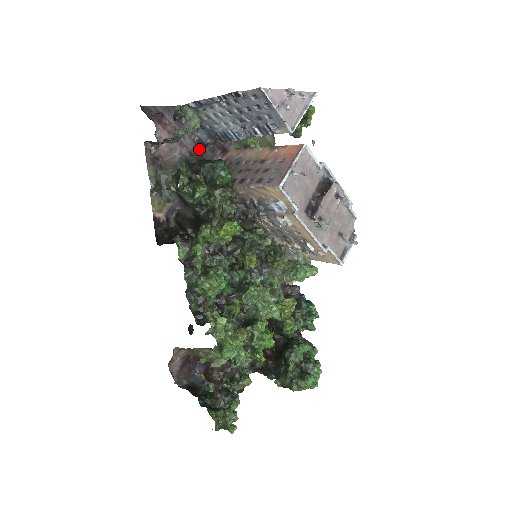
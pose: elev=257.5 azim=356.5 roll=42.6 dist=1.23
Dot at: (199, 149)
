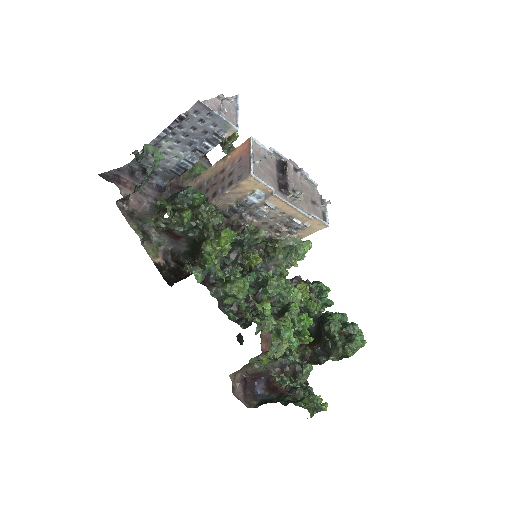
Dot at: (161, 194)
